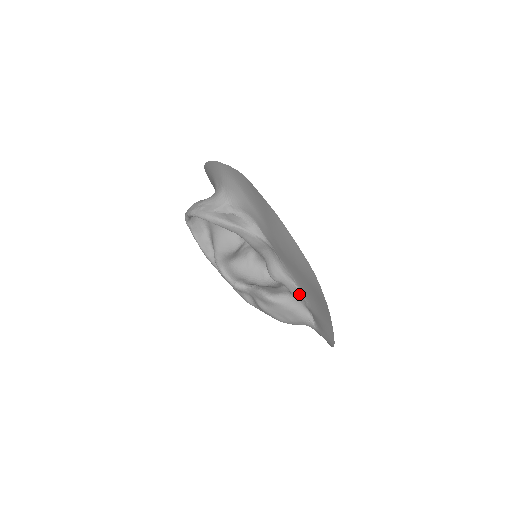
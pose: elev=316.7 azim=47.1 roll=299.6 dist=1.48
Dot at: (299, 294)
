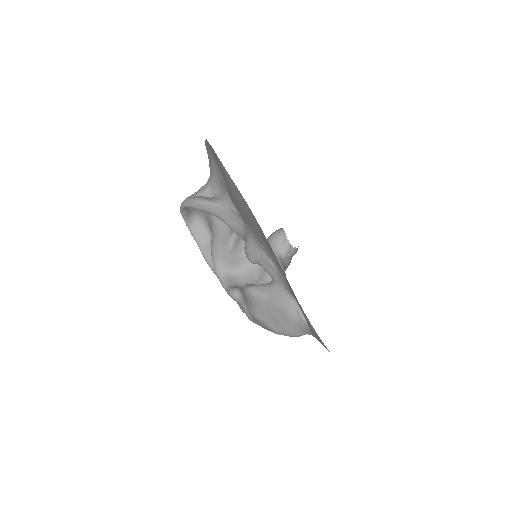
Dot at: (275, 272)
